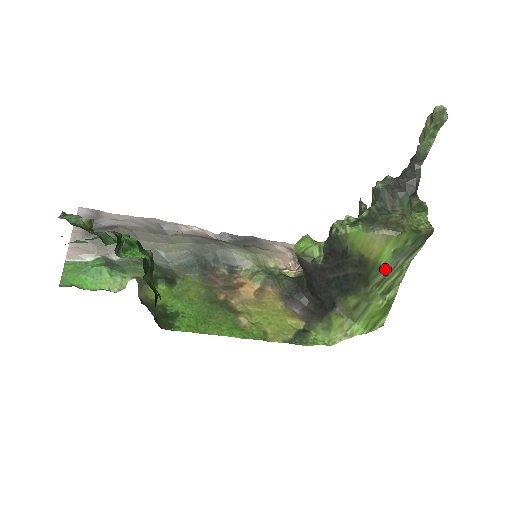
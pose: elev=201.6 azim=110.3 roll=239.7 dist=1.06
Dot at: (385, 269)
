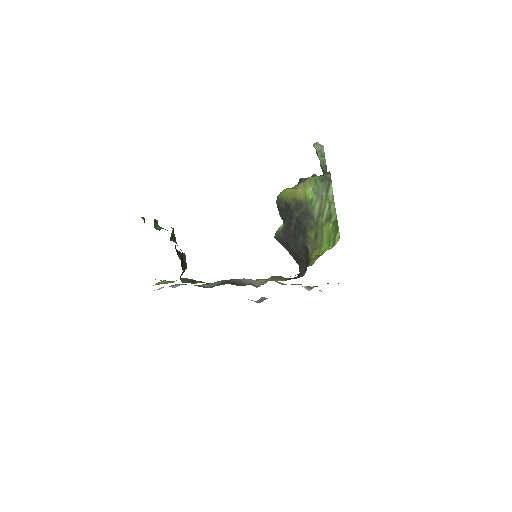
Dot at: (316, 203)
